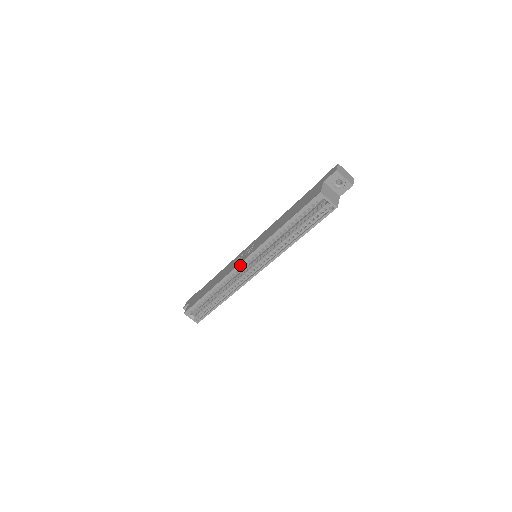
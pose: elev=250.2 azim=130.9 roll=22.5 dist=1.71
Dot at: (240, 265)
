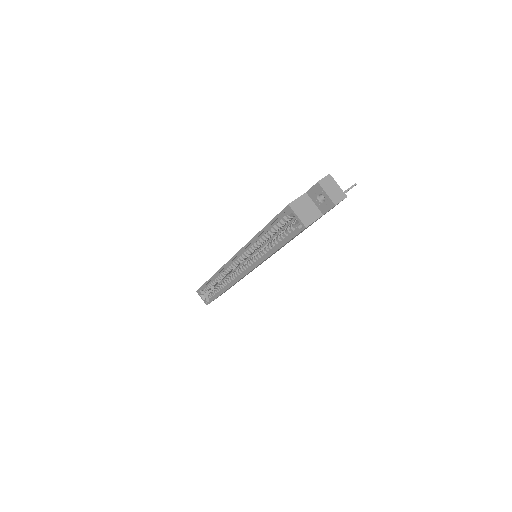
Dot at: (230, 261)
